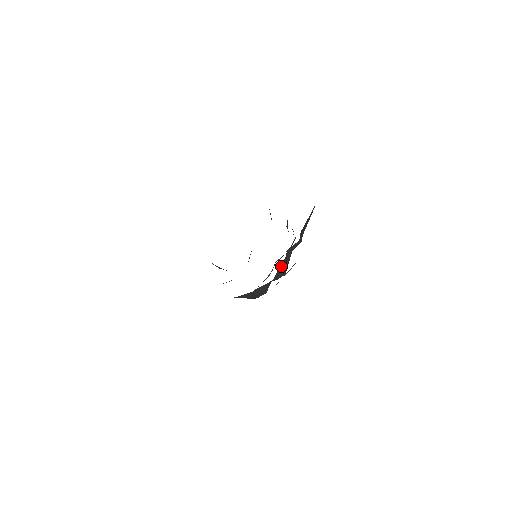
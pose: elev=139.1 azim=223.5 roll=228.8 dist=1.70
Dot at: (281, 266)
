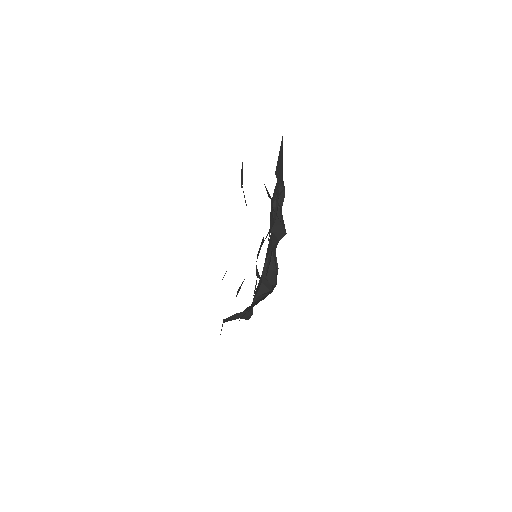
Dot at: (274, 225)
